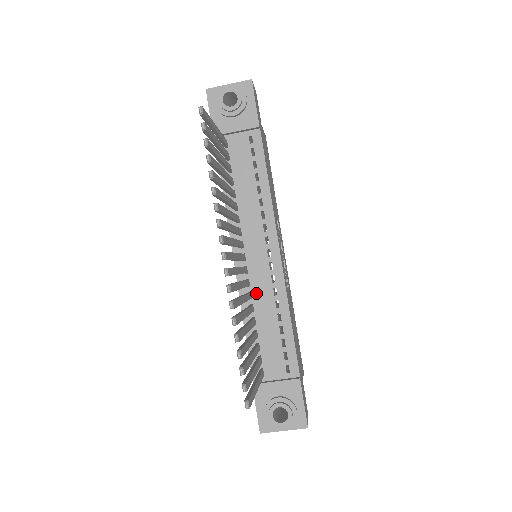
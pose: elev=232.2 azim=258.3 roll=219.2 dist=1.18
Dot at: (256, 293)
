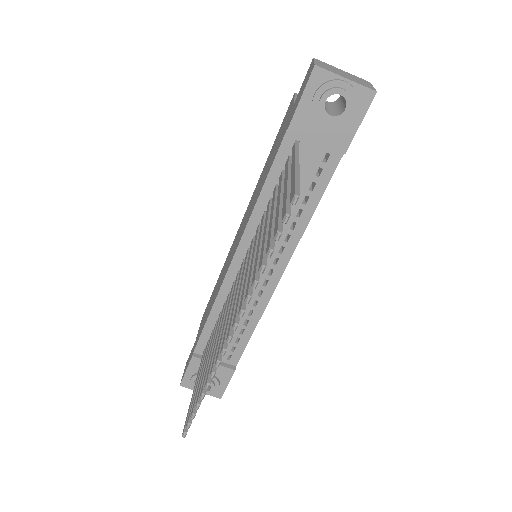
Dot at: occluded
